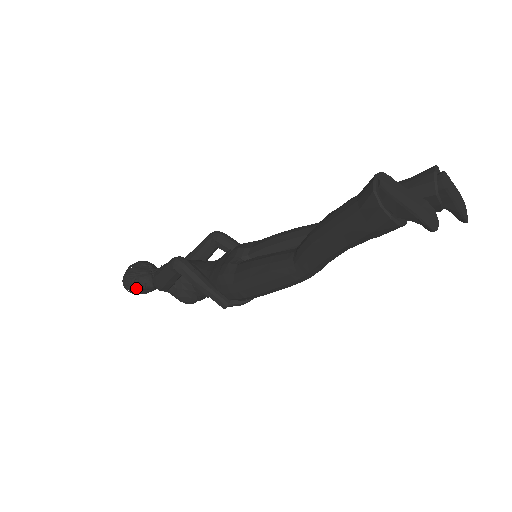
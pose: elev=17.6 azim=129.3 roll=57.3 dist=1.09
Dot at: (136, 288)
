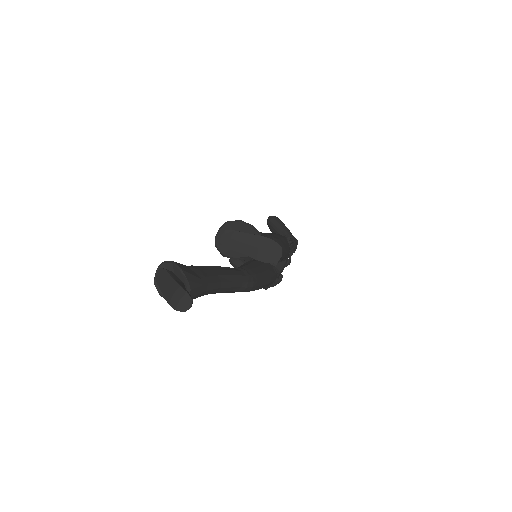
Dot at: occluded
